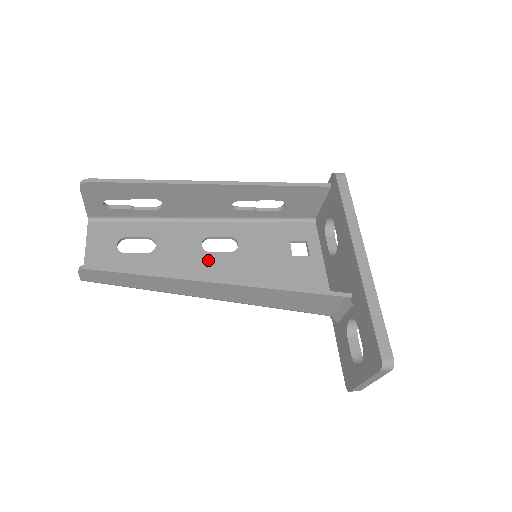
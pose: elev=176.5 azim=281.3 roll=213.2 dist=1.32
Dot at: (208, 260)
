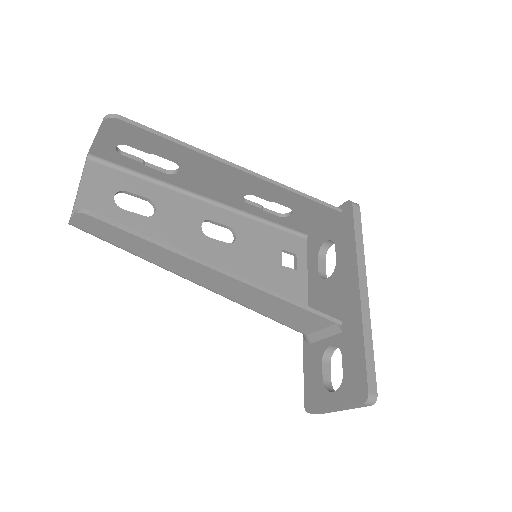
Dot at: (205, 244)
